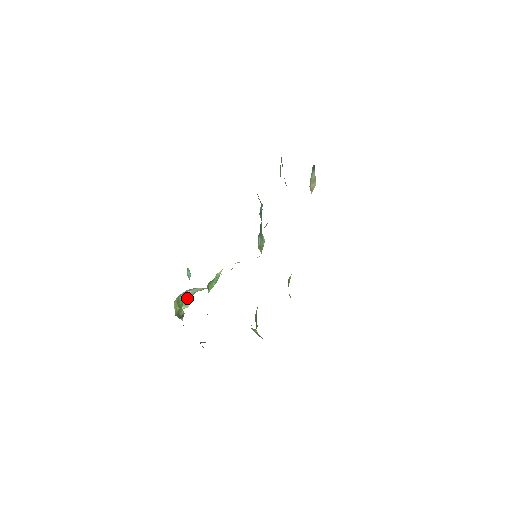
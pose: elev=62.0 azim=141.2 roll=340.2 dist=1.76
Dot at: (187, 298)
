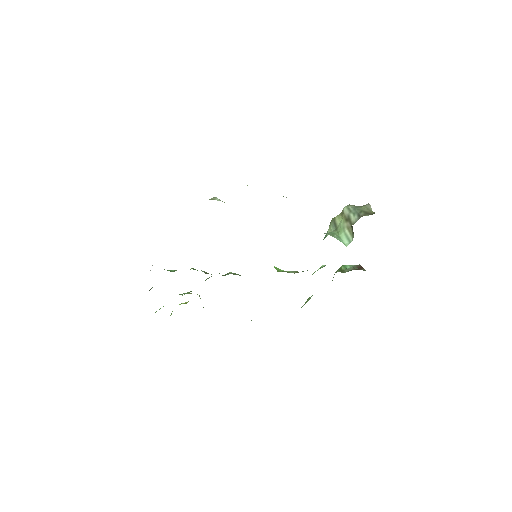
Dot at: occluded
